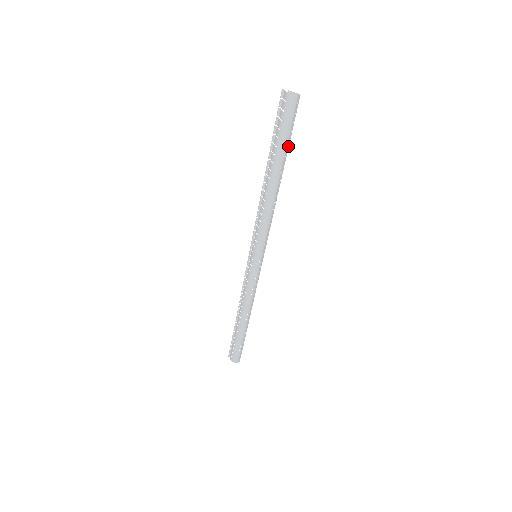
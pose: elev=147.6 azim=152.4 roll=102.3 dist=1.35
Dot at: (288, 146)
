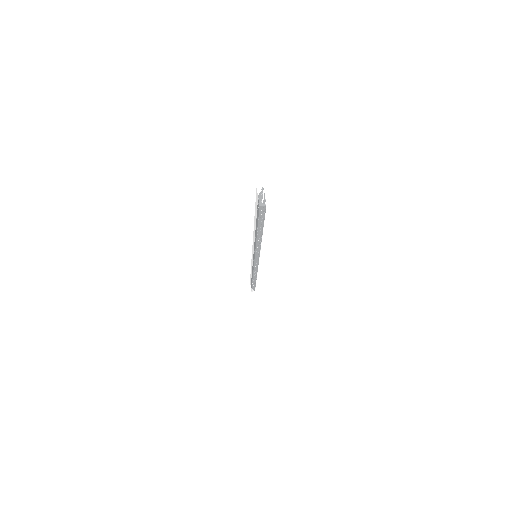
Dot at: (262, 225)
